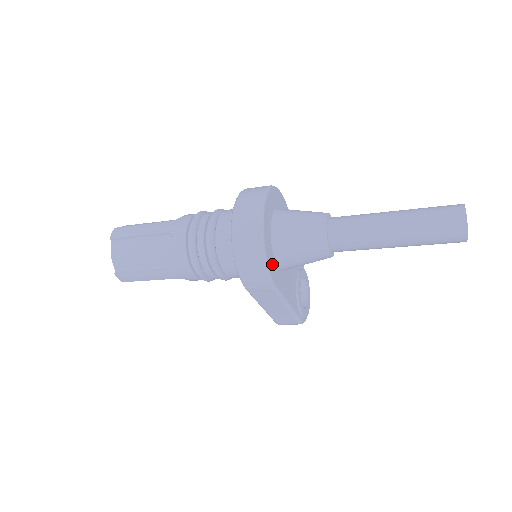
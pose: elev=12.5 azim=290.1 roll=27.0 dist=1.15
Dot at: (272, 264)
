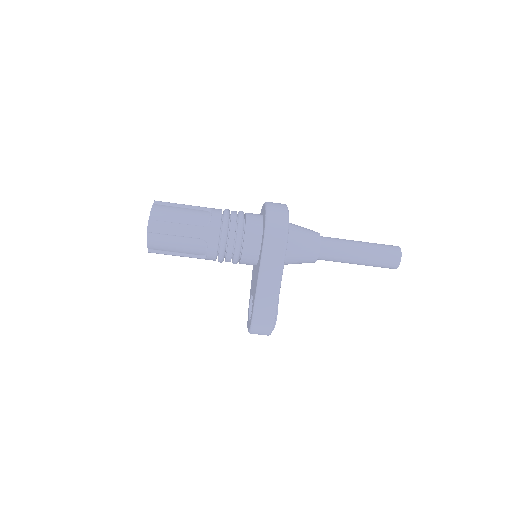
Dot at: occluded
